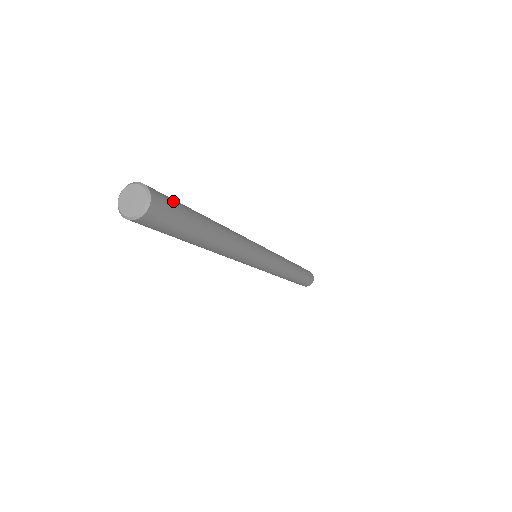
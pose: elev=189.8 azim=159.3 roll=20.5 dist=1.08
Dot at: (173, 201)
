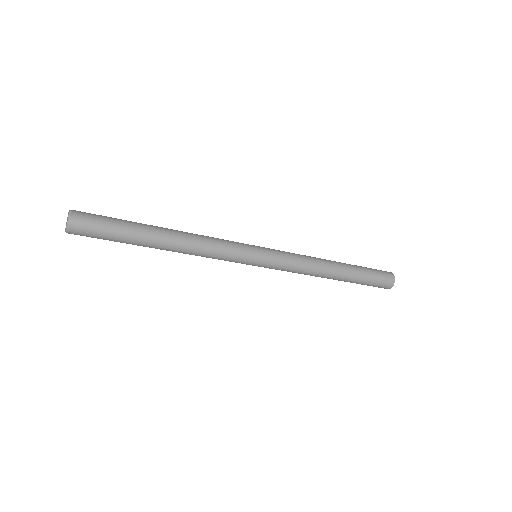
Dot at: (101, 216)
